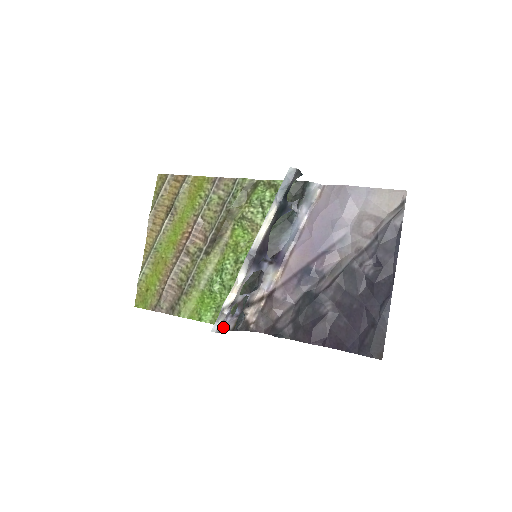
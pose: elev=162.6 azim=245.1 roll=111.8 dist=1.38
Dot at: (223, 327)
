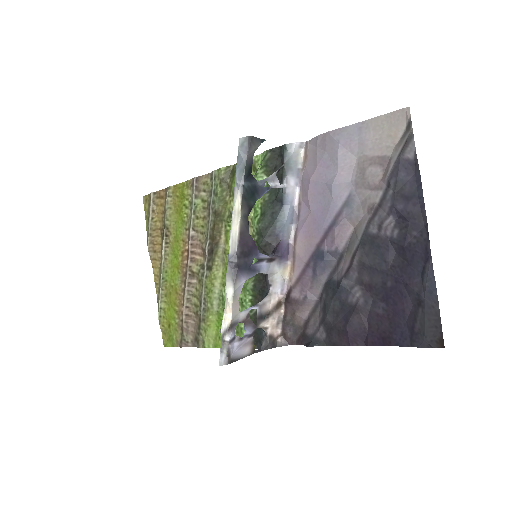
Dot at: (232, 356)
